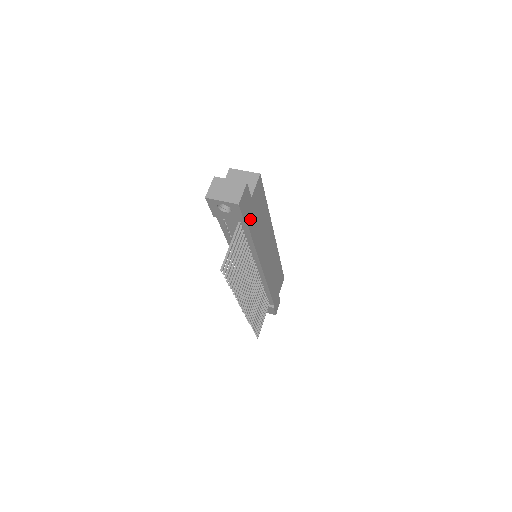
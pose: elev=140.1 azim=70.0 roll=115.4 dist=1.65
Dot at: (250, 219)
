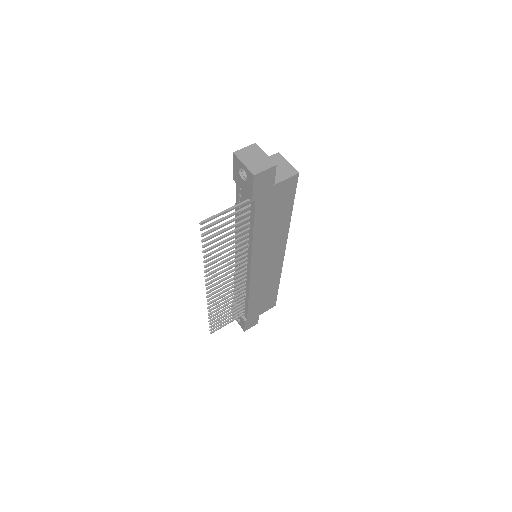
Dot at: (261, 204)
